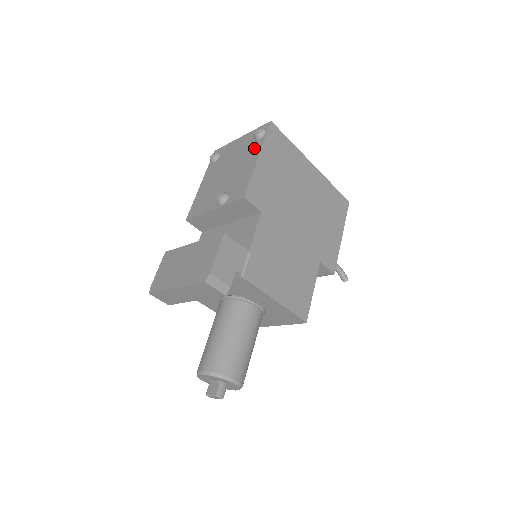
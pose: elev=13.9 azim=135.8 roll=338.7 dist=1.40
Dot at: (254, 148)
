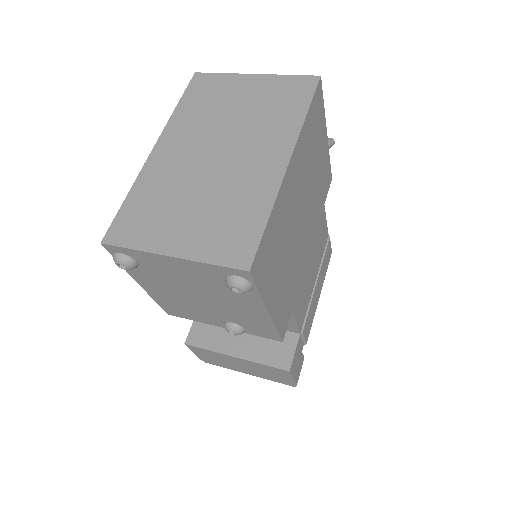
Dot at: (243, 297)
